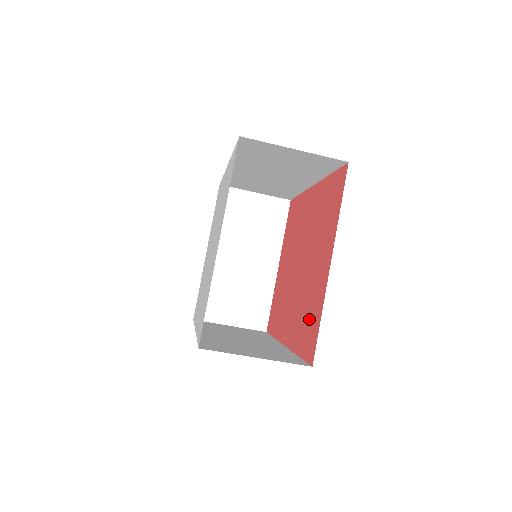
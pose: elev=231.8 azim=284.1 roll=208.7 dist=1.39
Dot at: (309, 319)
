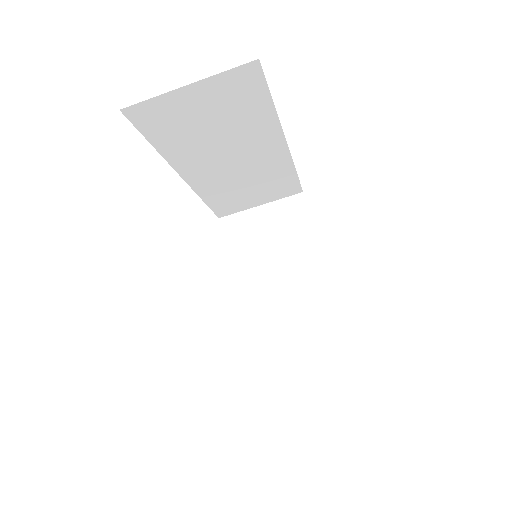
Dot at: occluded
